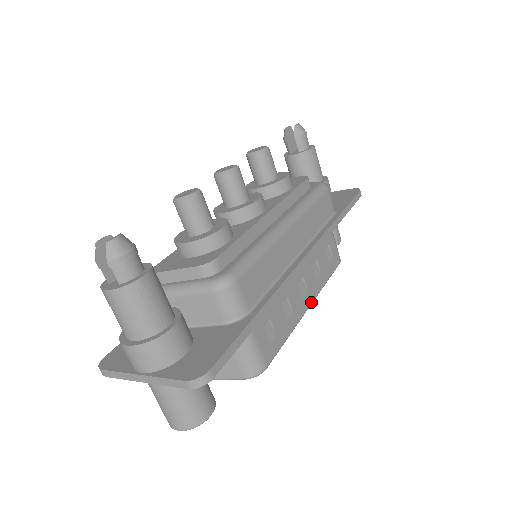
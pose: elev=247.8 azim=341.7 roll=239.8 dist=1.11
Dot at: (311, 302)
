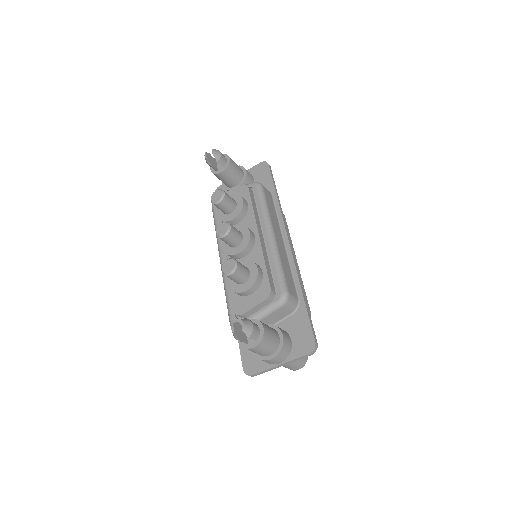
Dot at: (295, 257)
